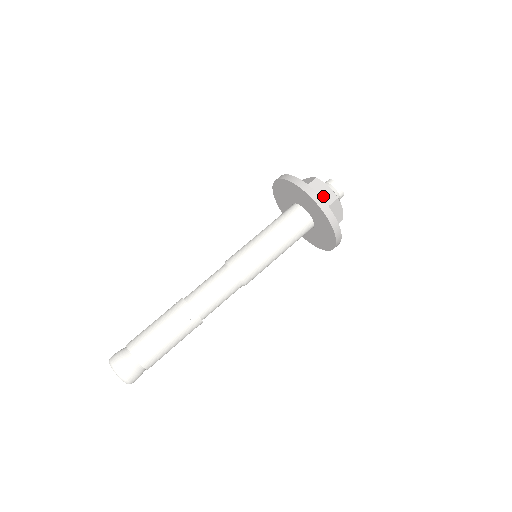
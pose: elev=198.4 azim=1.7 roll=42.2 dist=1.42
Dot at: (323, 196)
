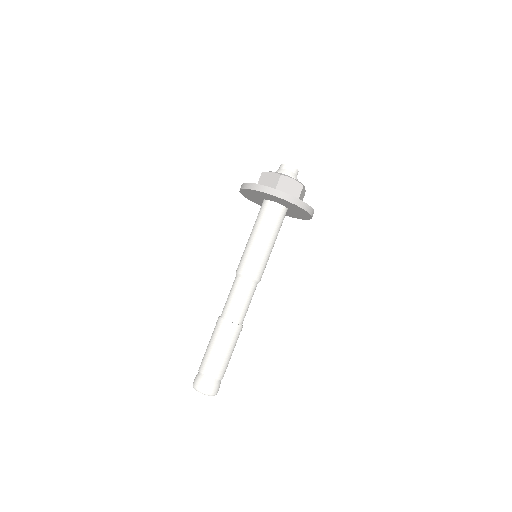
Dot at: (292, 189)
